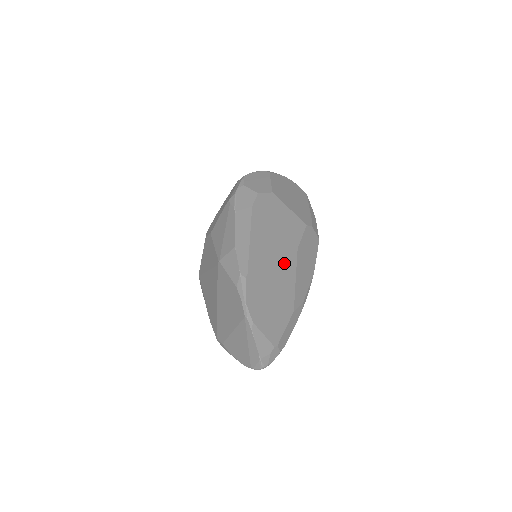
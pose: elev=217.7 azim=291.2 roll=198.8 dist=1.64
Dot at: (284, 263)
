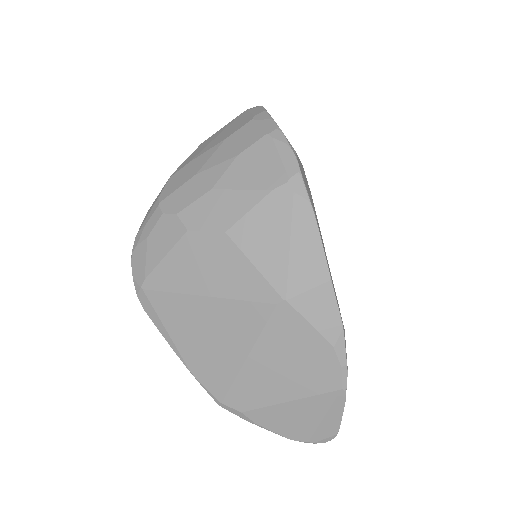
Dot at: occluded
